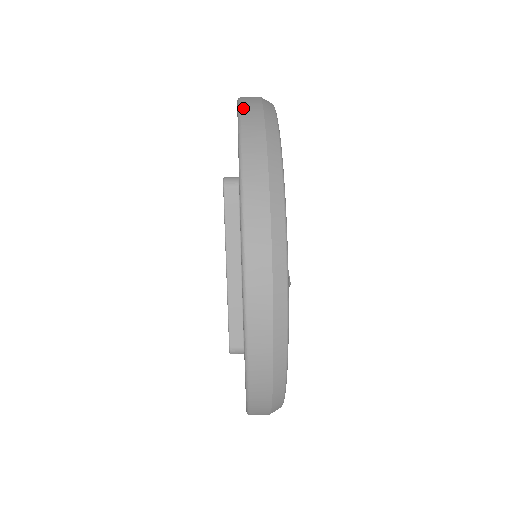
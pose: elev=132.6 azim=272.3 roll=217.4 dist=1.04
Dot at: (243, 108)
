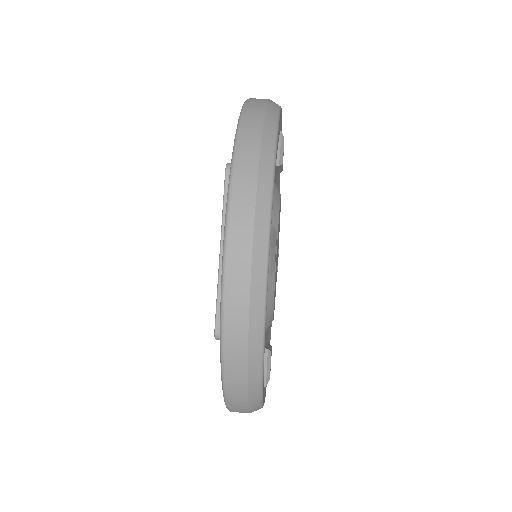
Dot at: (250, 99)
